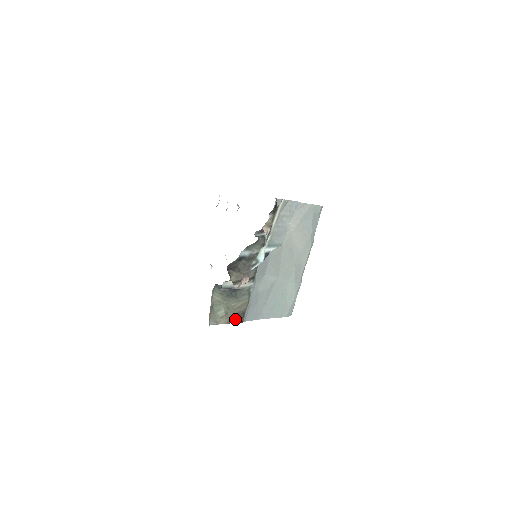
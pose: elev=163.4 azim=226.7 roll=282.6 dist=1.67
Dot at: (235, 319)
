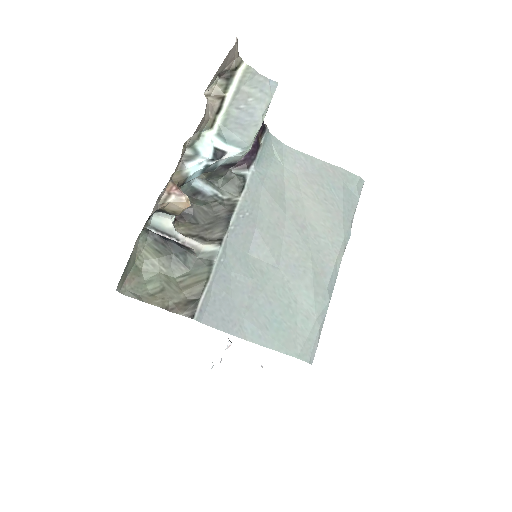
Dot at: (178, 307)
